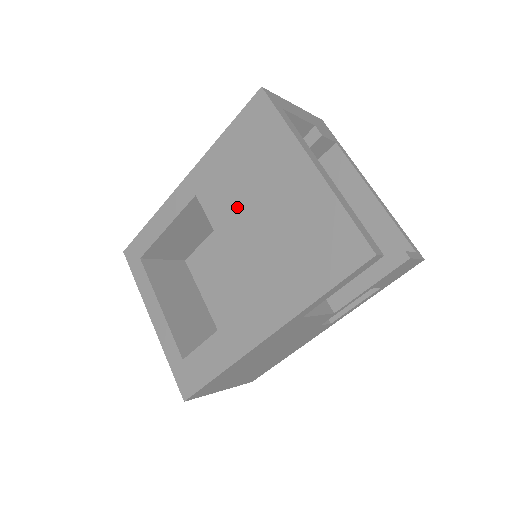
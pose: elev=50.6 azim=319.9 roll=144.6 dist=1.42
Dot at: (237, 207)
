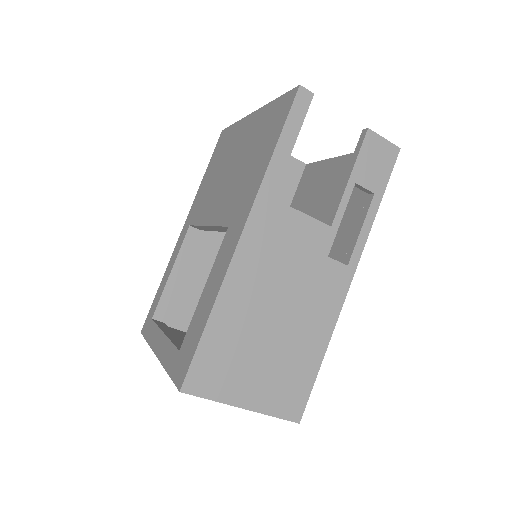
Dot at: (214, 193)
